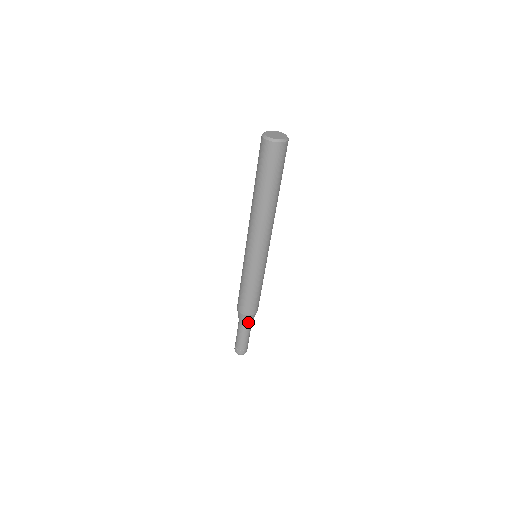
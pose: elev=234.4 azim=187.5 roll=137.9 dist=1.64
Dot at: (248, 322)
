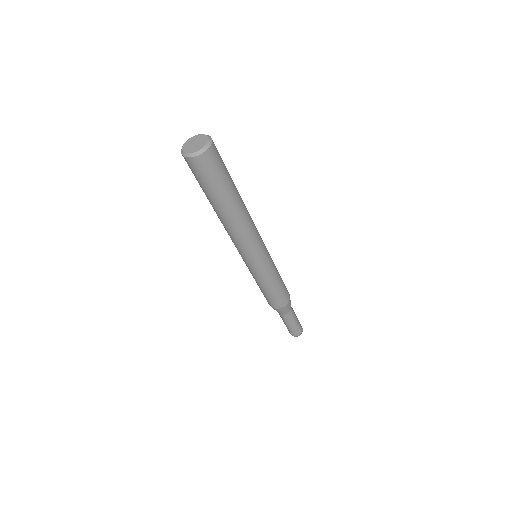
Dot at: (279, 312)
